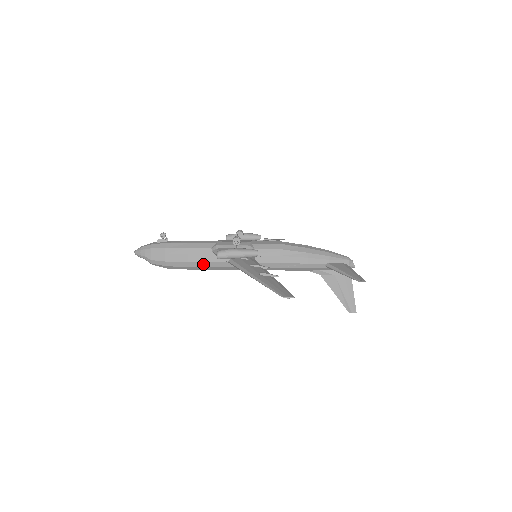
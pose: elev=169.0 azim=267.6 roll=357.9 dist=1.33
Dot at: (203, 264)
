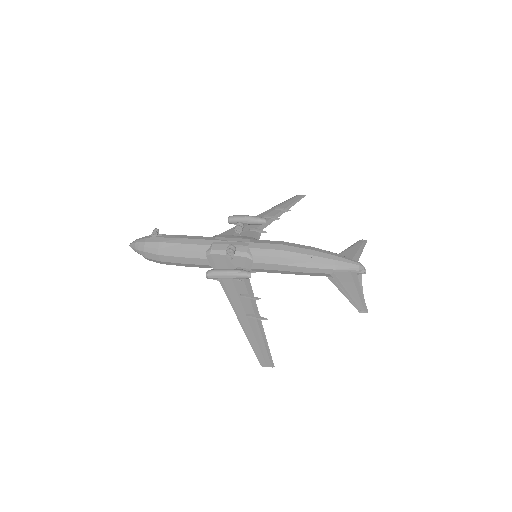
Dot at: (199, 266)
